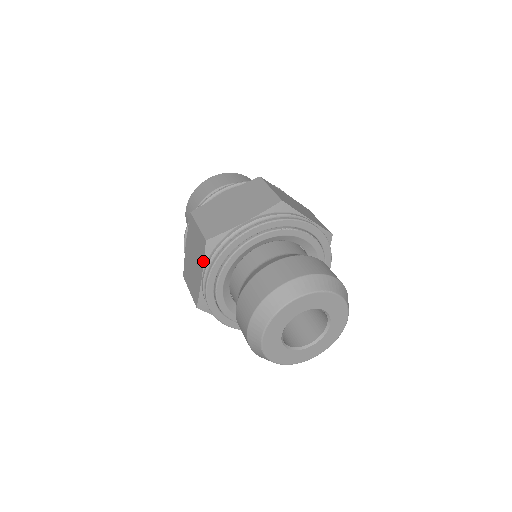
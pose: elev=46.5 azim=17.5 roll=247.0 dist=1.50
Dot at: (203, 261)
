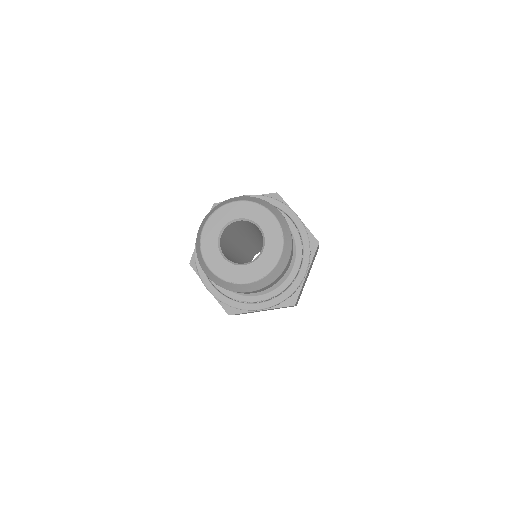
Dot at: occluded
